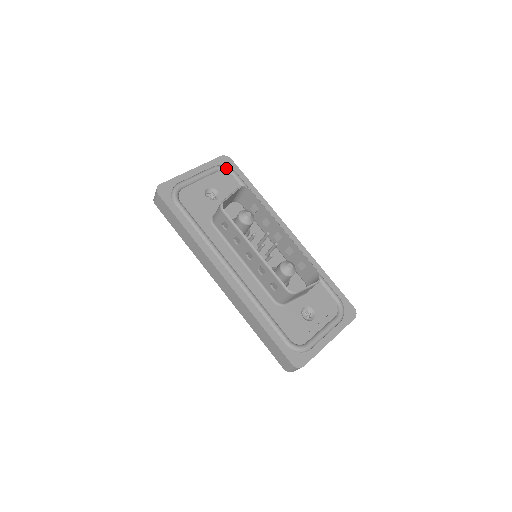
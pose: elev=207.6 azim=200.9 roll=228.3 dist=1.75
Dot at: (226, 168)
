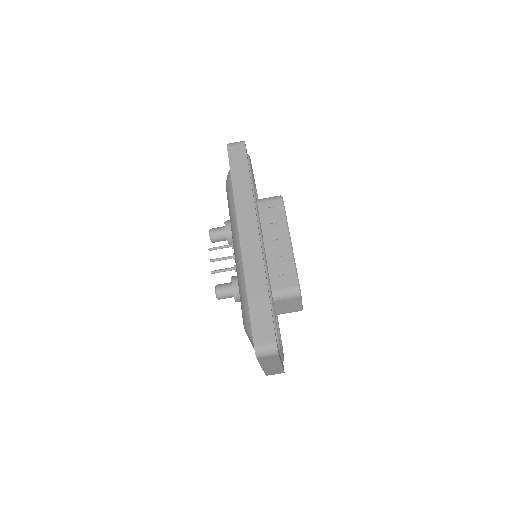
Dot at: (257, 194)
